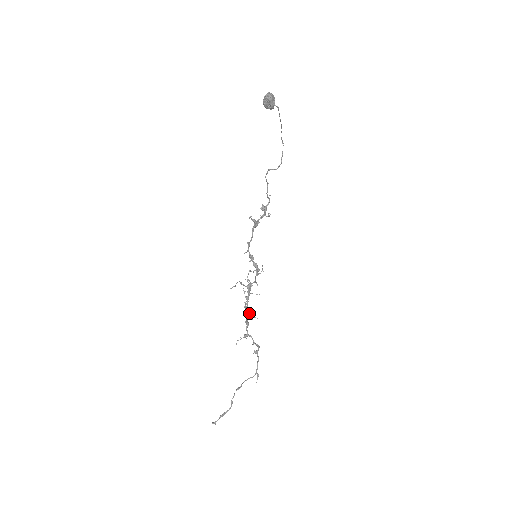
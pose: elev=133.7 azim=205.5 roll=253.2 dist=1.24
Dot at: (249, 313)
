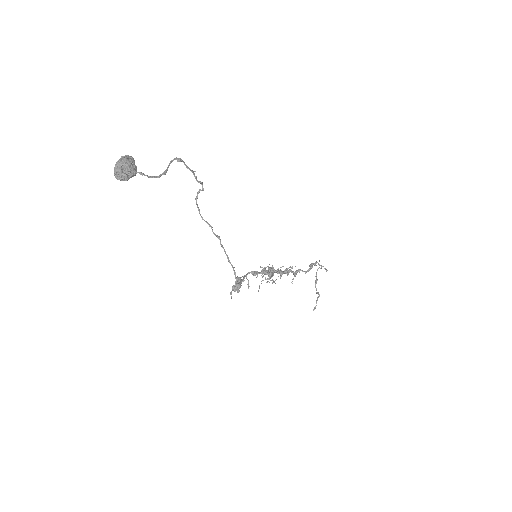
Dot at: (286, 272)
